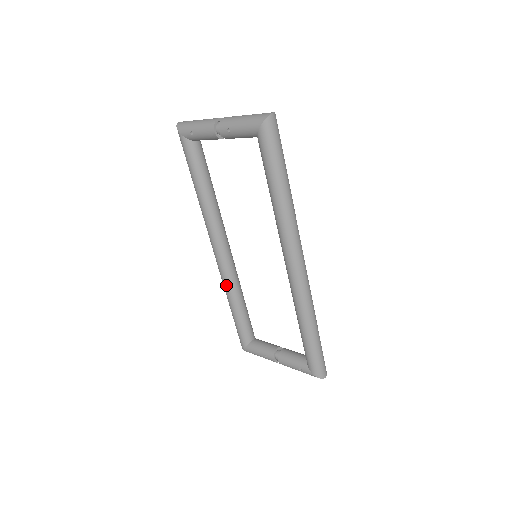
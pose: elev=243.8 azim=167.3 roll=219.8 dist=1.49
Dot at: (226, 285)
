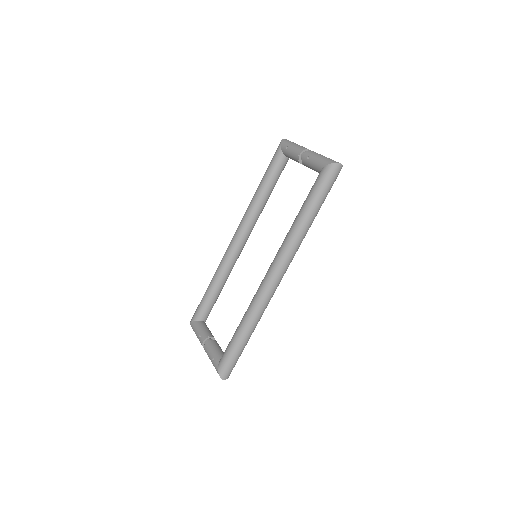
Dot at: (221, 264)
